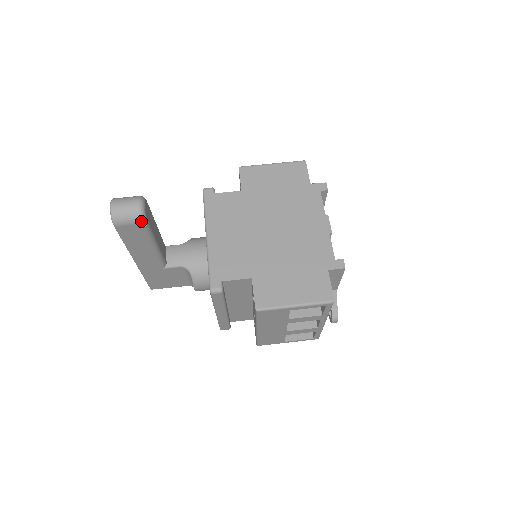
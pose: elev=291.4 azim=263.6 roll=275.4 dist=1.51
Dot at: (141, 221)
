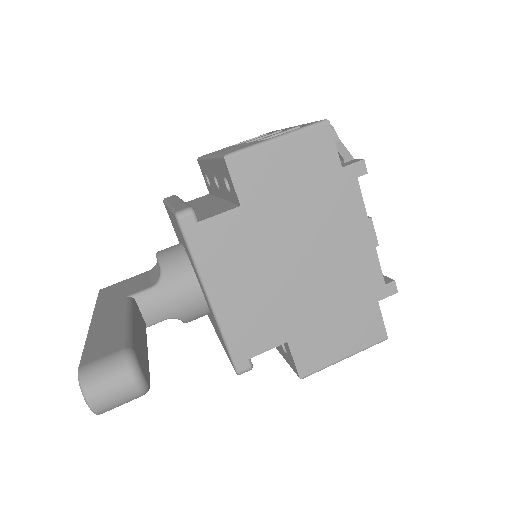
Dot at: (144, 394)
